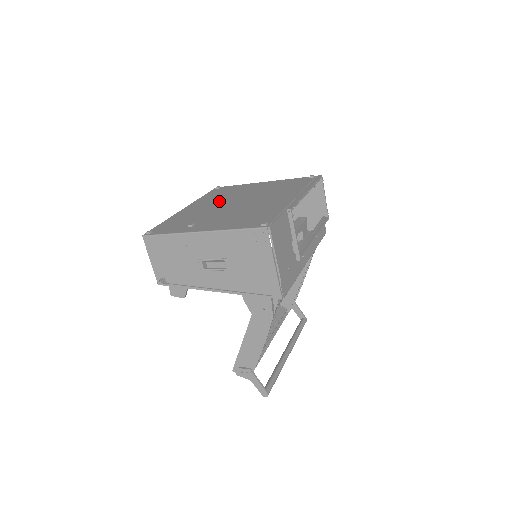
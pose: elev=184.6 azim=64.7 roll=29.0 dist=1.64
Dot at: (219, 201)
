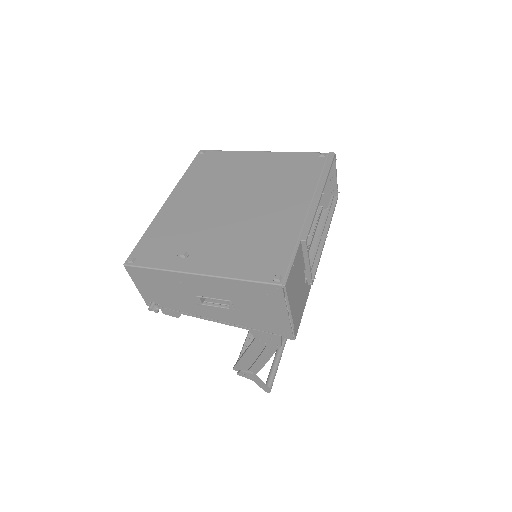
Dot at: (210, 193)
